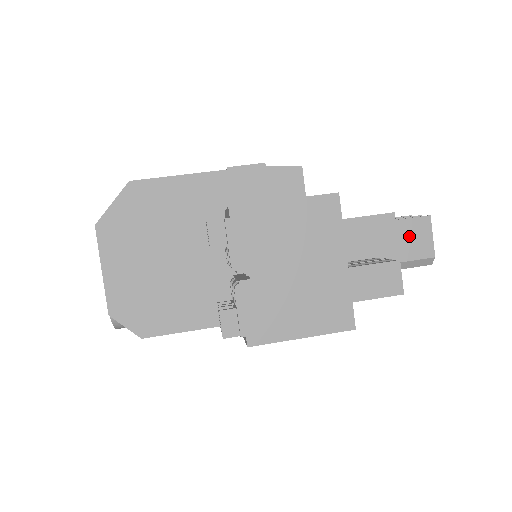
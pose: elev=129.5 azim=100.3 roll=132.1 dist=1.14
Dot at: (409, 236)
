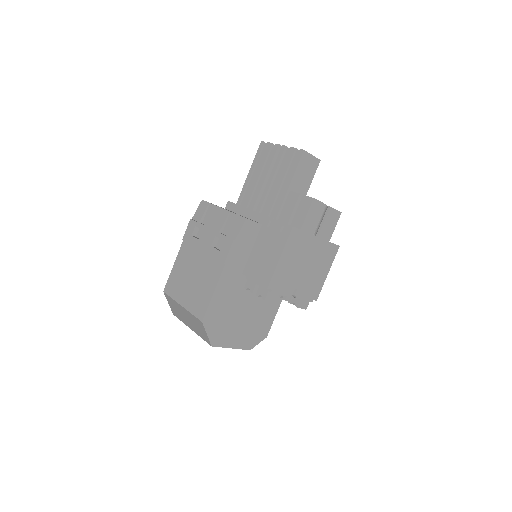
Dot at: (305, 170)
